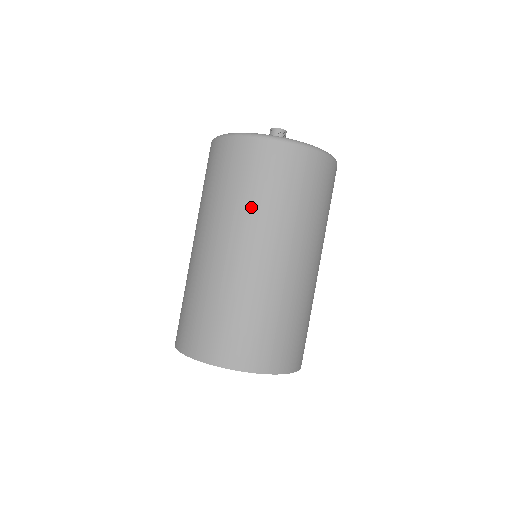
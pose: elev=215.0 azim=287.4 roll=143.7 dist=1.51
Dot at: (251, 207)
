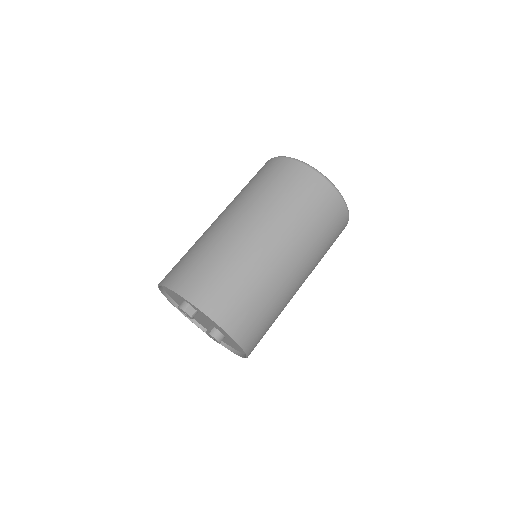
Dot at: (287, 211)
